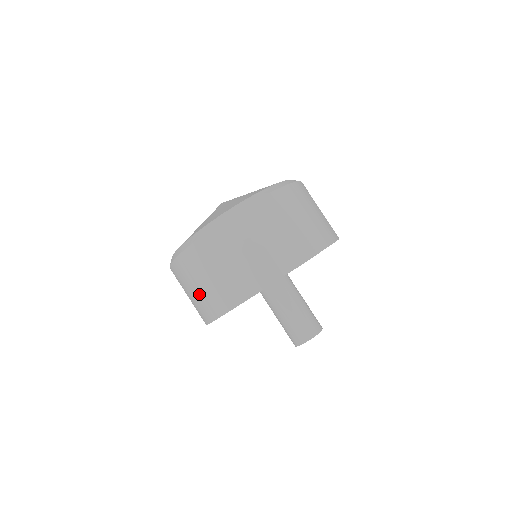
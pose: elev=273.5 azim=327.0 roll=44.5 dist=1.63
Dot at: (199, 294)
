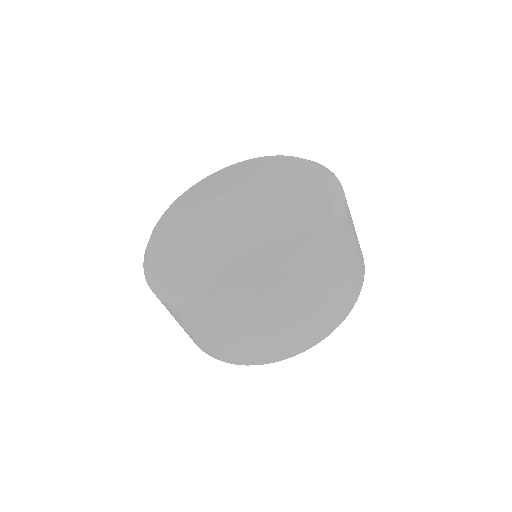
Dot at: (196, 337)
